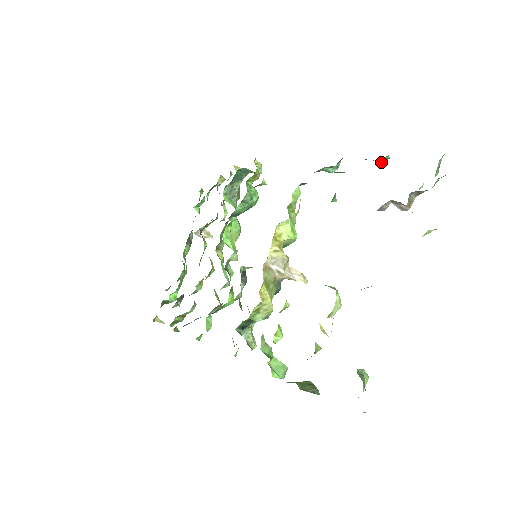
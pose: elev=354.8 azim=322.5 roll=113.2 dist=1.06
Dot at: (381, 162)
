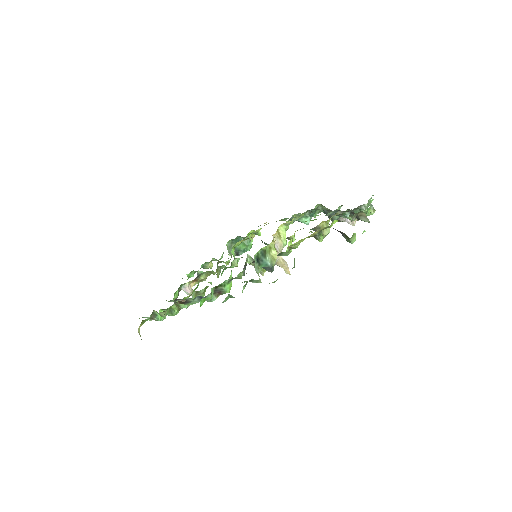
Dot at: occluded
